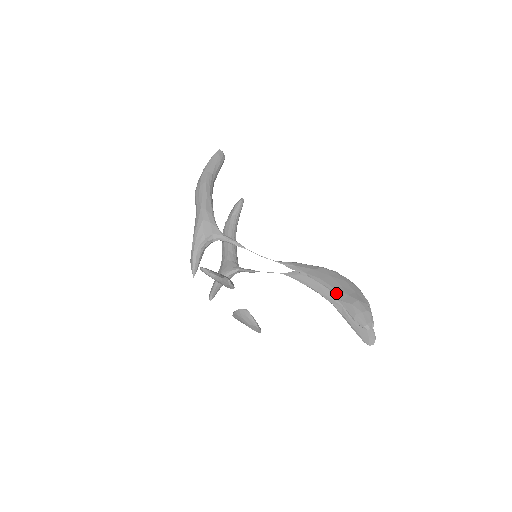
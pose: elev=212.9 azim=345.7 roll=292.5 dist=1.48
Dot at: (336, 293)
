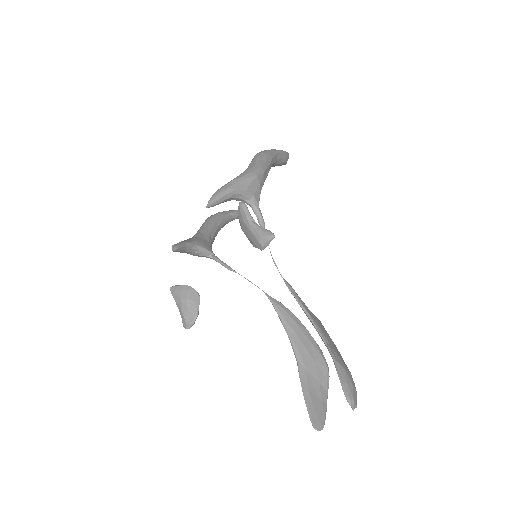
Dot at: (331, 349)
